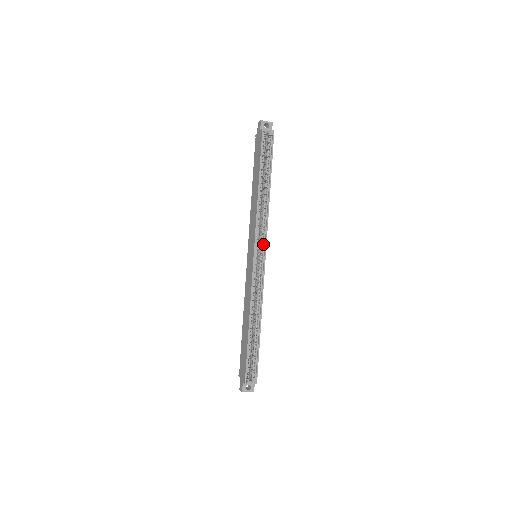
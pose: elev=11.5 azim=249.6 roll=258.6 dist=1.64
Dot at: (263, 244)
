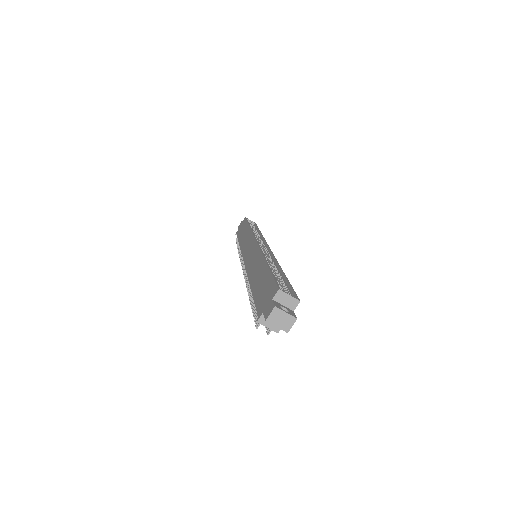
Dot at: occluded
